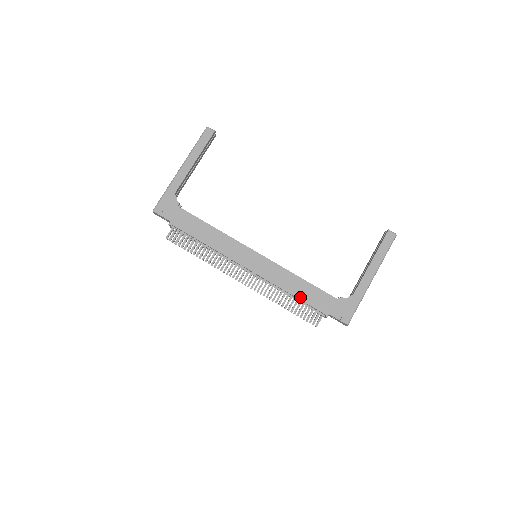
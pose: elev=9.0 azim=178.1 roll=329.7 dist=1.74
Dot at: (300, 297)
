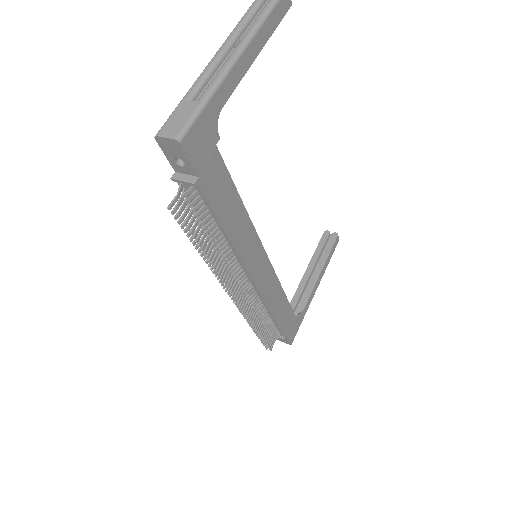
Dot at: (277, 318)
